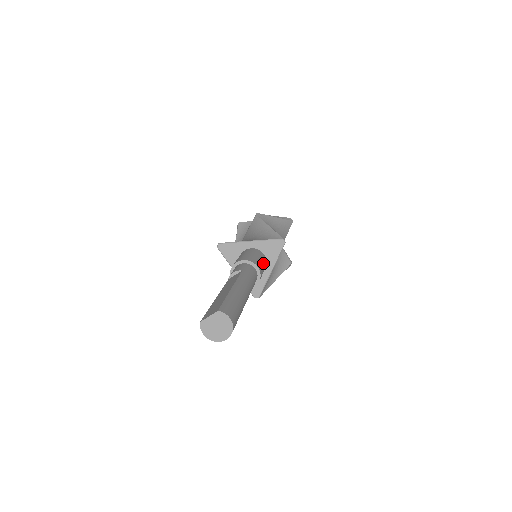
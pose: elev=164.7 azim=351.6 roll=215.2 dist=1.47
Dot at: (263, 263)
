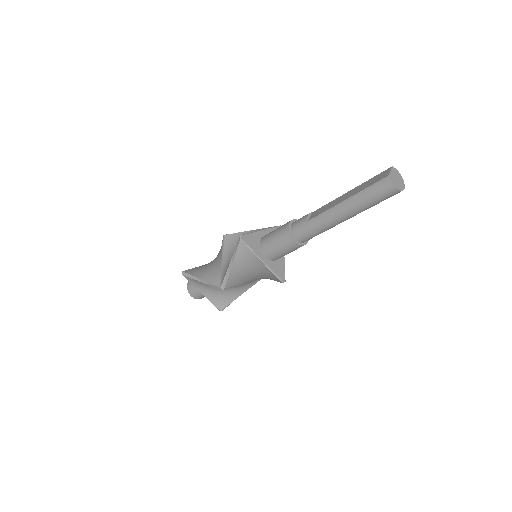
Dot at: occluded
